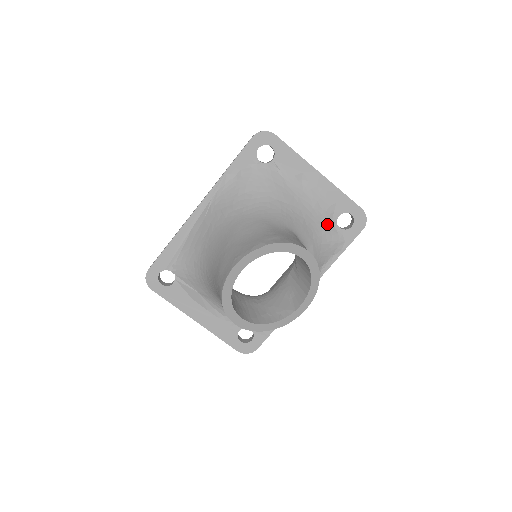
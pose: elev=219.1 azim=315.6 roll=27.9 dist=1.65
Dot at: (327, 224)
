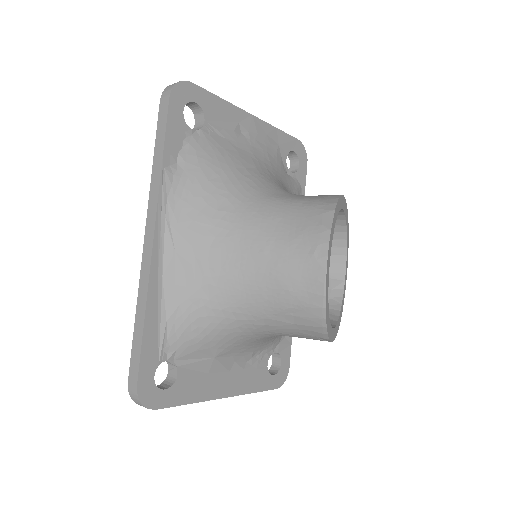
Dot at: (285, 174)
